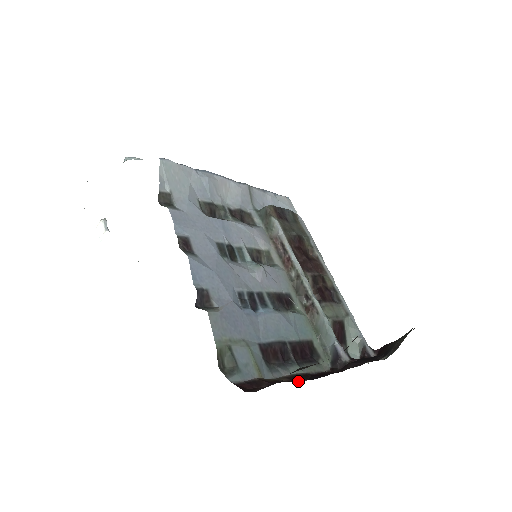
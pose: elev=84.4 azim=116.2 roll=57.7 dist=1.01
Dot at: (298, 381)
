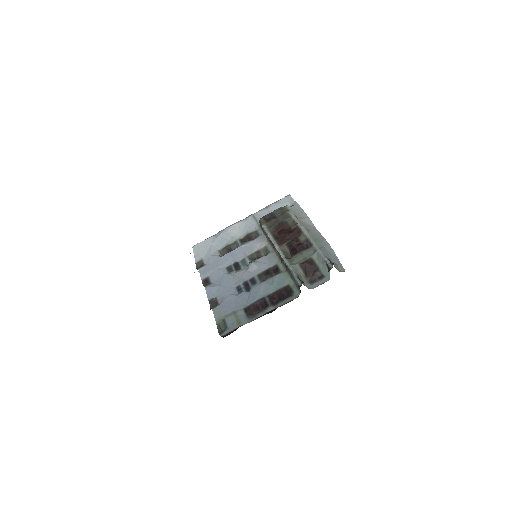
Dot at: occluded
